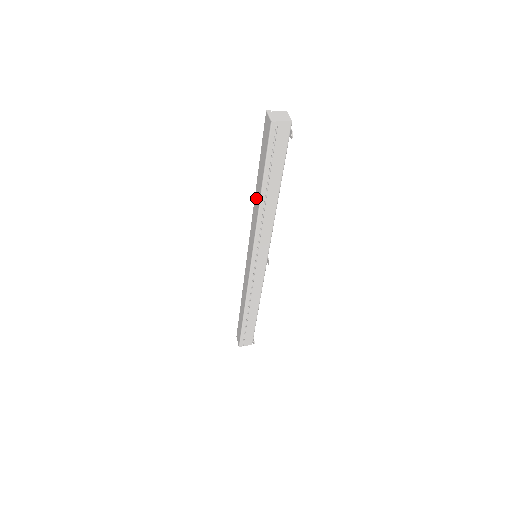
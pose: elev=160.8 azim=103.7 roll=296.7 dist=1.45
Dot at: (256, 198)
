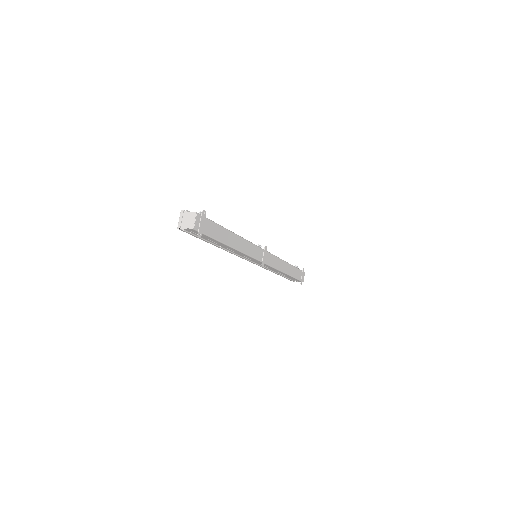
Dot at: occluded
